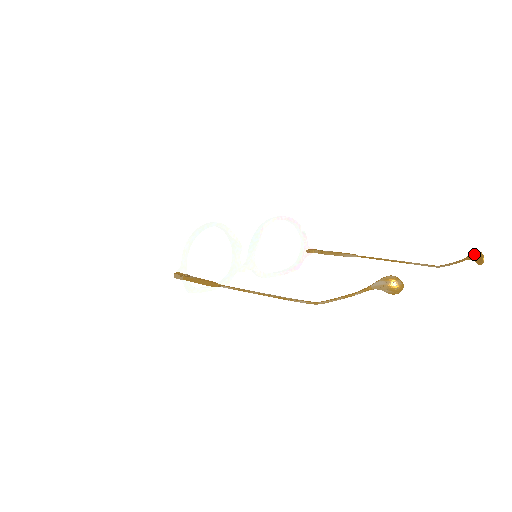
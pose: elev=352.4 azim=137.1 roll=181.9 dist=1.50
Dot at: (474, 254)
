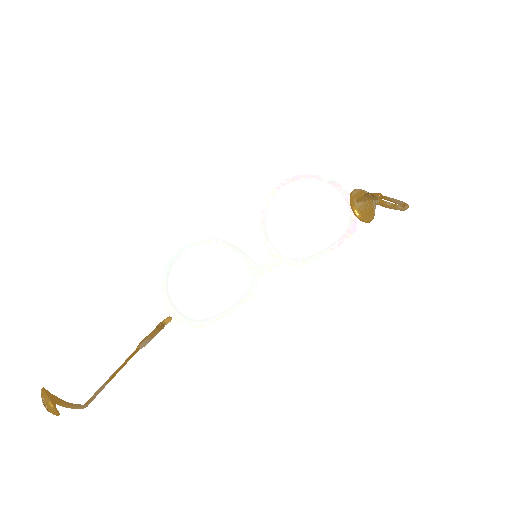
Dot at: occluded
